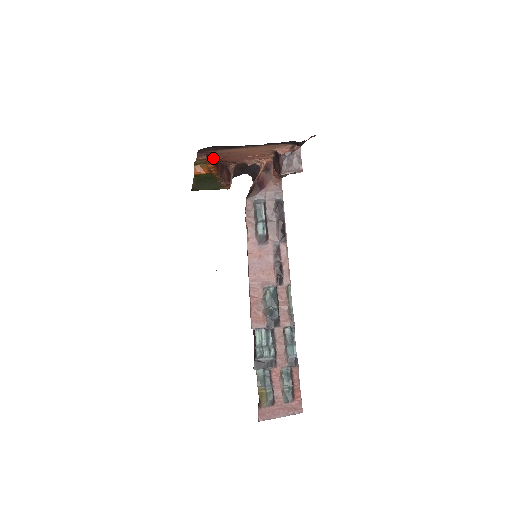
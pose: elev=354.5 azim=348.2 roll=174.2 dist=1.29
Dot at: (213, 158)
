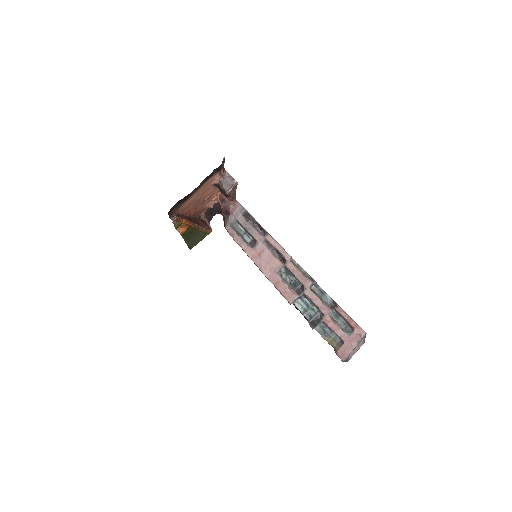
Dot at: (183, 216)
